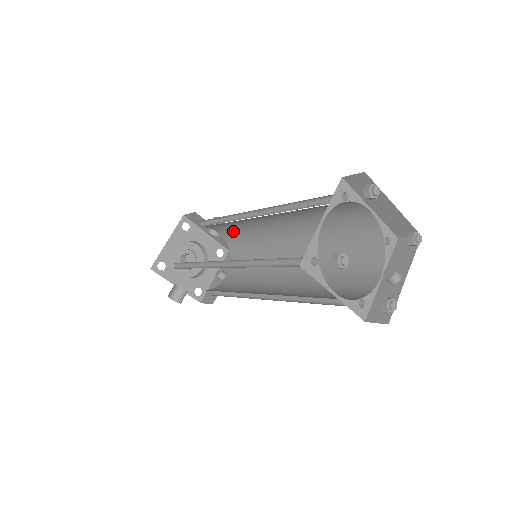
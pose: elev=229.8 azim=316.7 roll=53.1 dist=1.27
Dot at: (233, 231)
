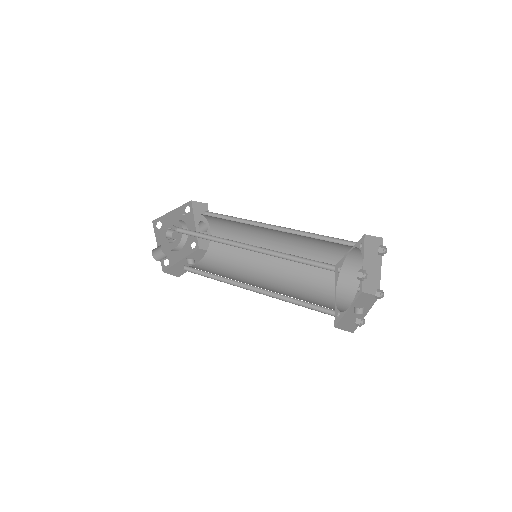
Dot at: (228, 233)
